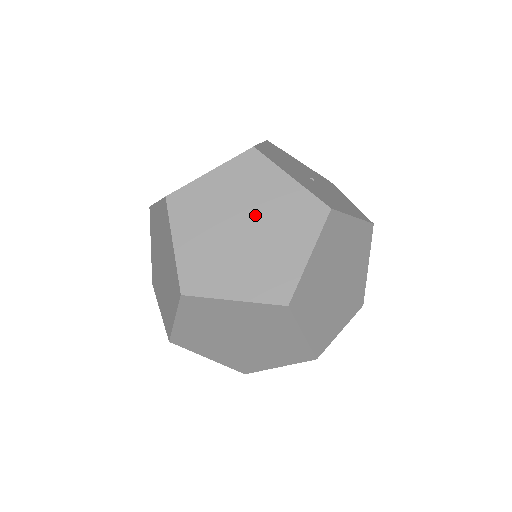
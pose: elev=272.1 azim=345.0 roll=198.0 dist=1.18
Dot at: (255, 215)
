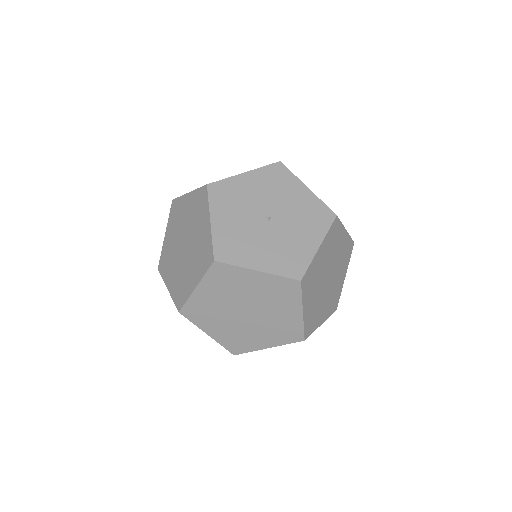
Dot at: (190, 239)
